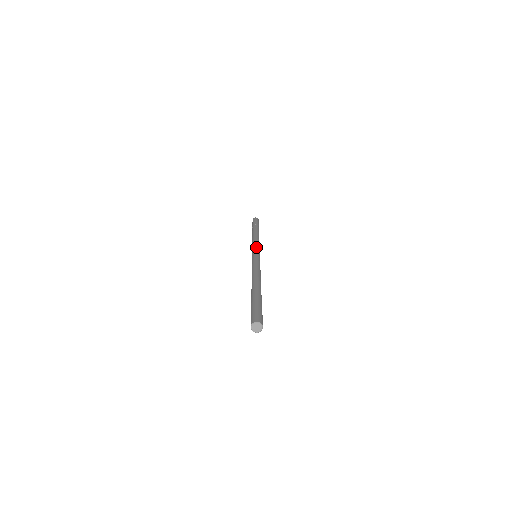
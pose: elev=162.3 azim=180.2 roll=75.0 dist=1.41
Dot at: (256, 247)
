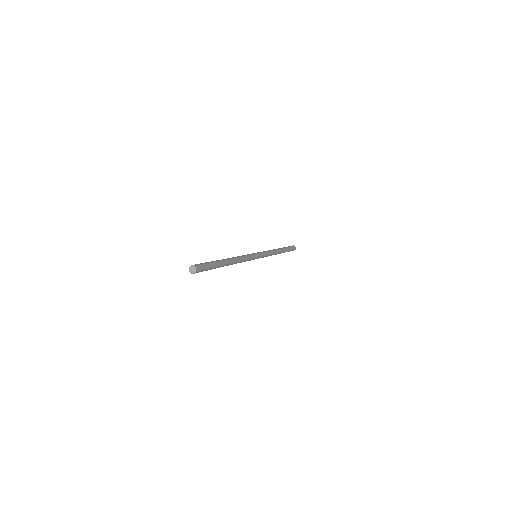
Dot at: (260, 252)
